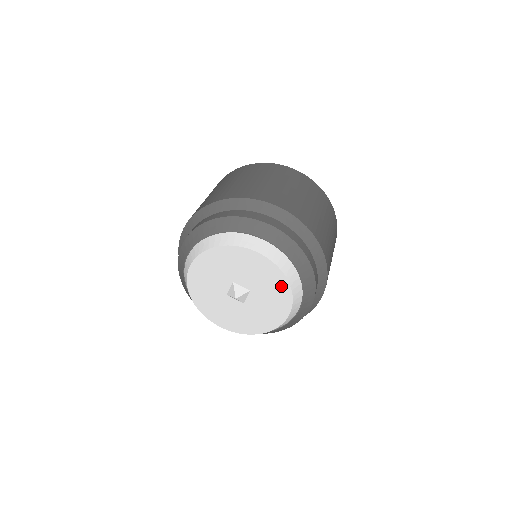
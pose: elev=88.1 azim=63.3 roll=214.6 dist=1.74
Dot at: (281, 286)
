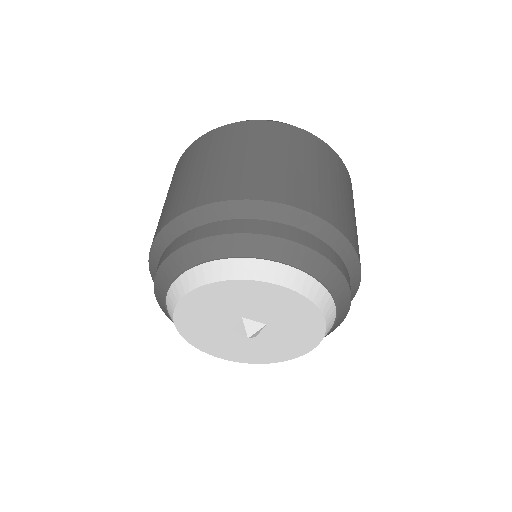
Dot at: (311, 318)
